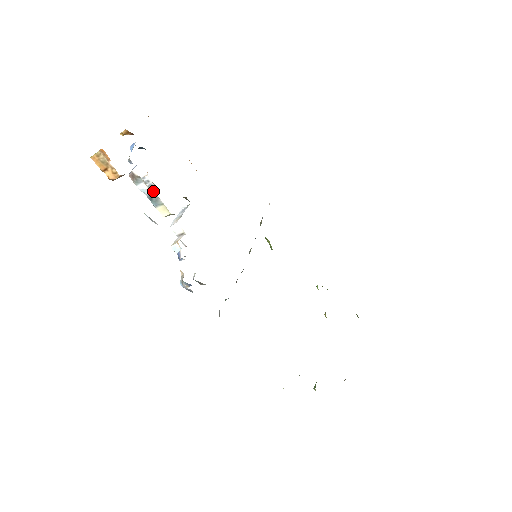
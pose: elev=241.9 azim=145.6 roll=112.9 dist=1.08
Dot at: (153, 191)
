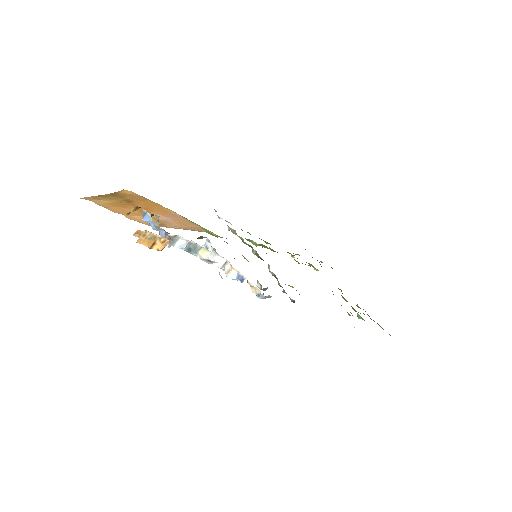
Dot at: (190, 241)
